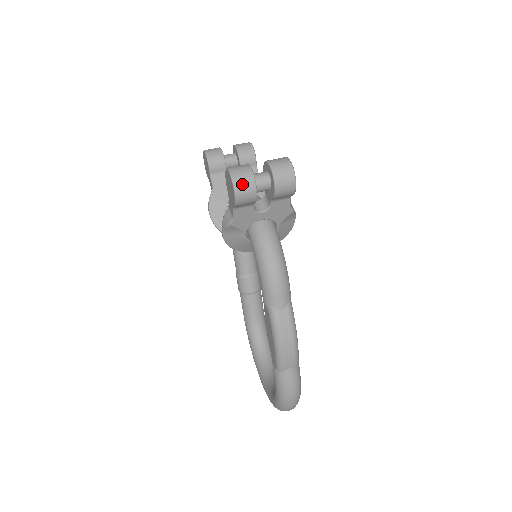
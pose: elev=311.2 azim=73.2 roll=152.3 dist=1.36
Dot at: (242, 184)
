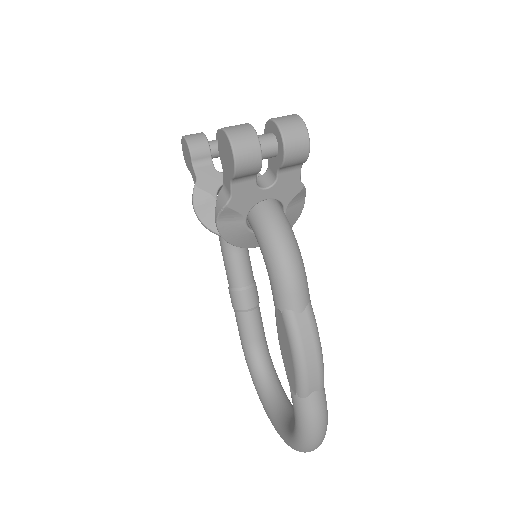
Dot at: (243, 144)
